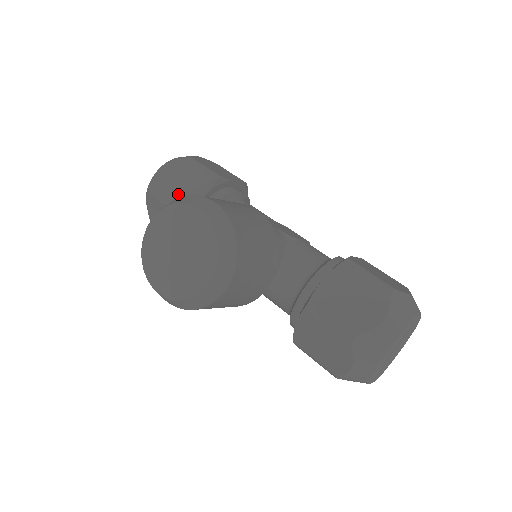
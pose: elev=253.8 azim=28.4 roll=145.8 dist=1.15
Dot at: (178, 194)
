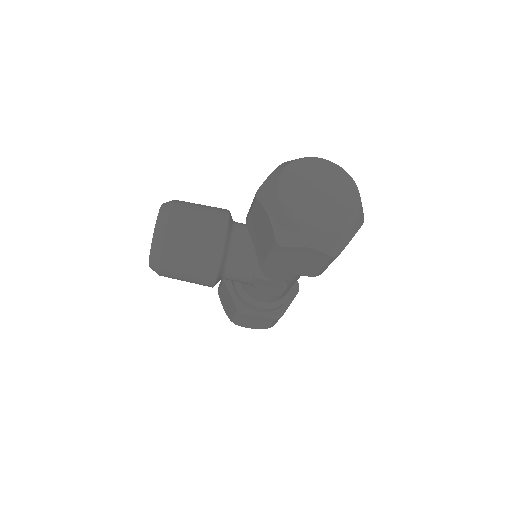
Dot at: occluded
